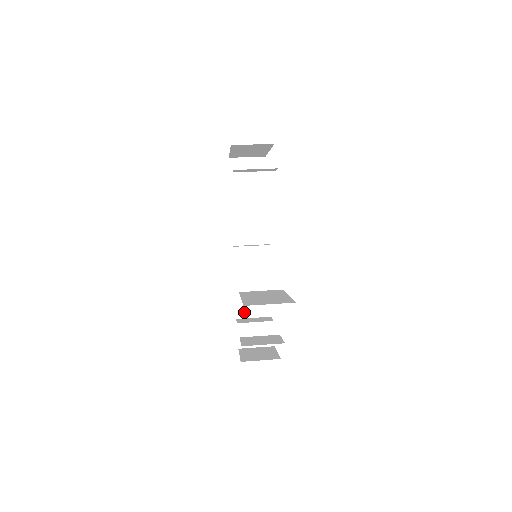
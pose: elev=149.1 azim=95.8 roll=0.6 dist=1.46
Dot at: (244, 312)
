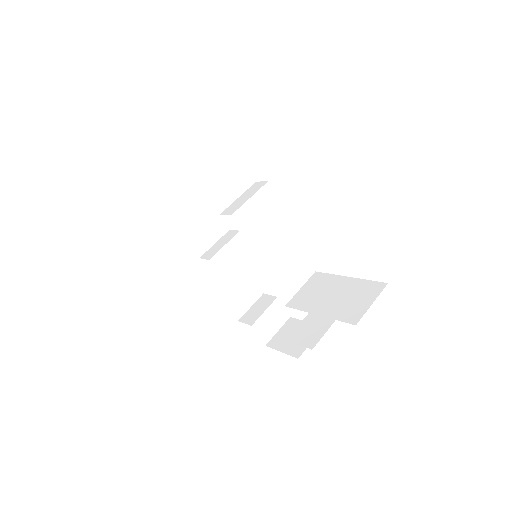
Dot at: (240, 309)
